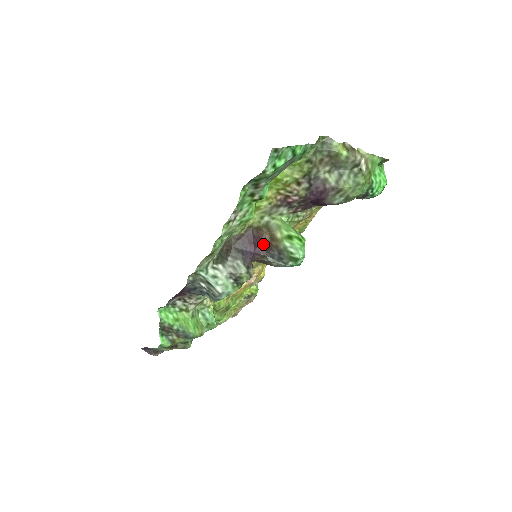
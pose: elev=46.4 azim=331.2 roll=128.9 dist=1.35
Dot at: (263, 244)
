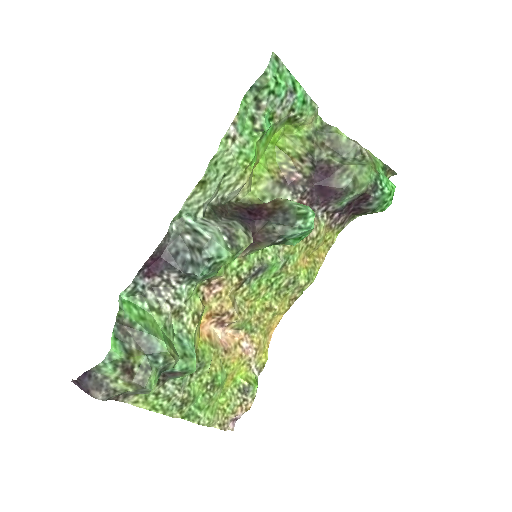
Dot at: (265, 212)
